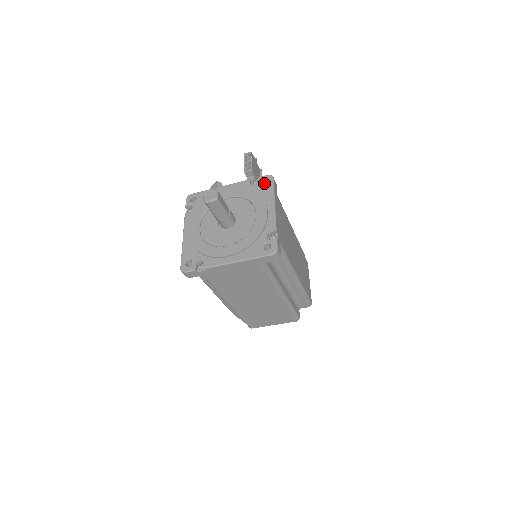
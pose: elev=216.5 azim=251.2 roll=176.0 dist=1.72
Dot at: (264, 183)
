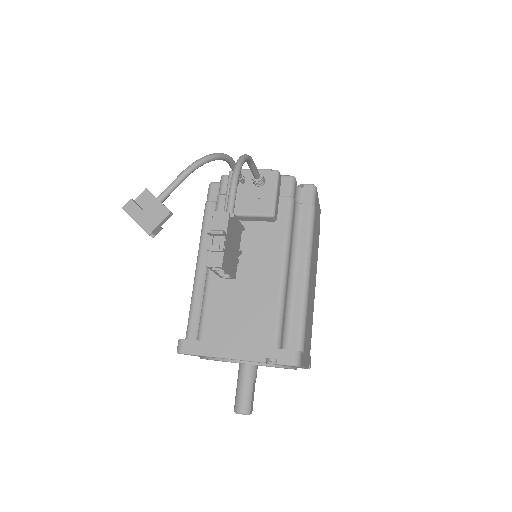
Dot at: (286, 359)
